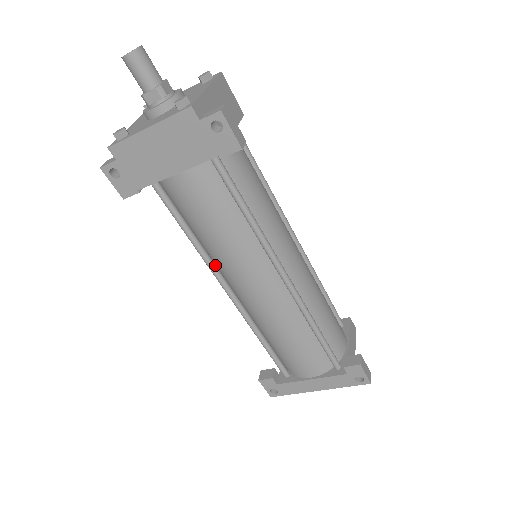
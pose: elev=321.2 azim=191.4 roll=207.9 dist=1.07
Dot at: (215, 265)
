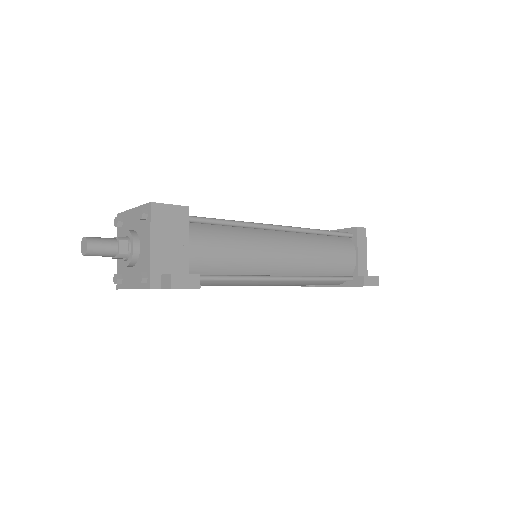
Dot at: occluded
